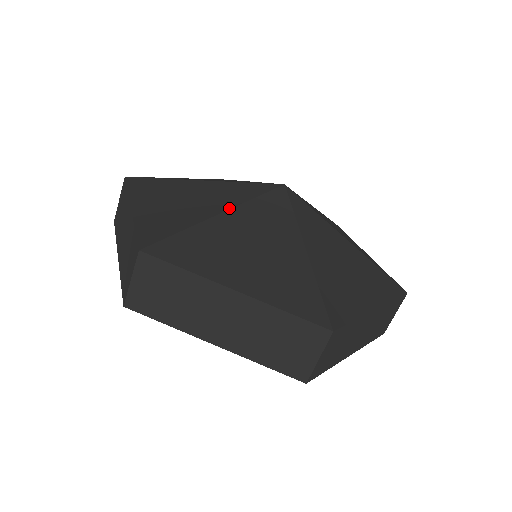
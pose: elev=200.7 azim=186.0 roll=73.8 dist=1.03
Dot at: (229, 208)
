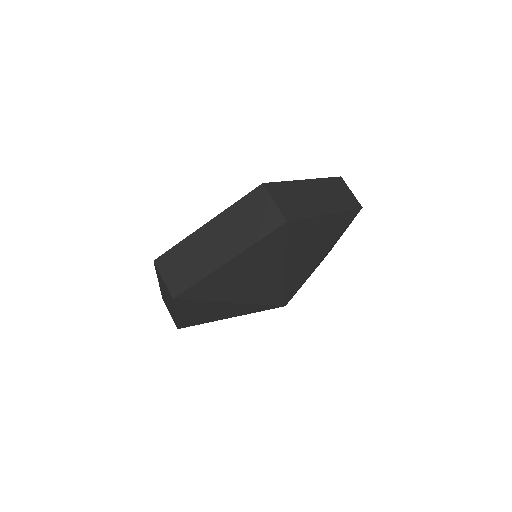
Dot at: occluded
